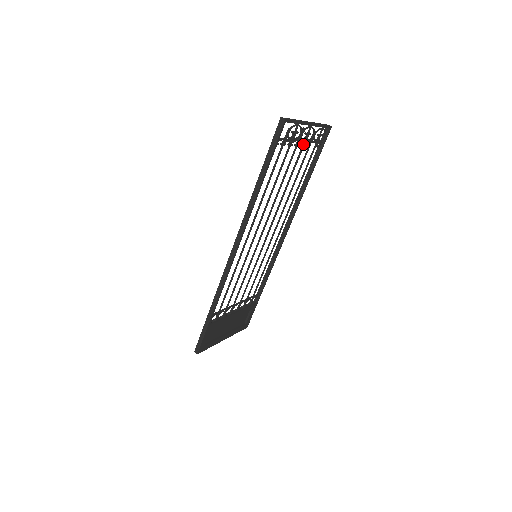
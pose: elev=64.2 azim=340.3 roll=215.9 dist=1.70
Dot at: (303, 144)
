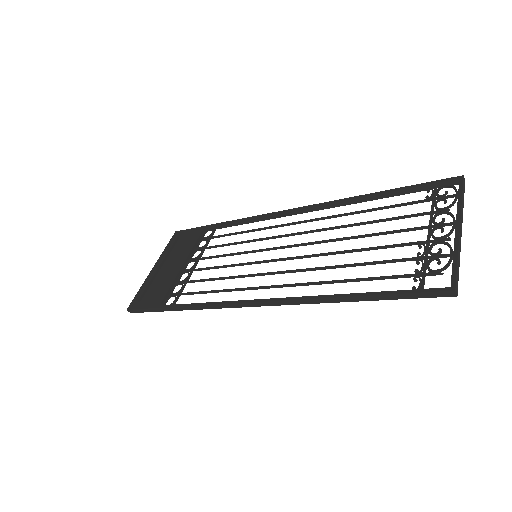
Dot at: (425, 228)
